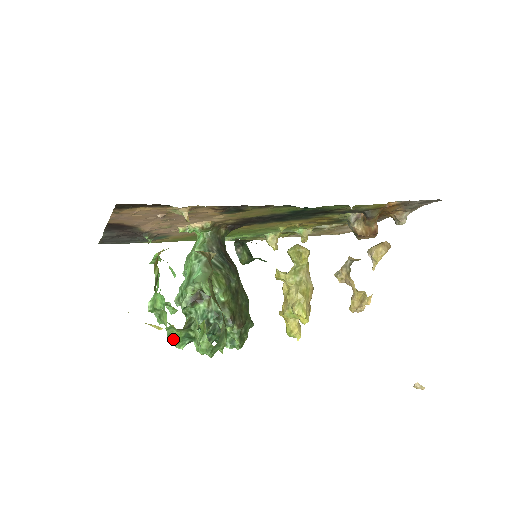
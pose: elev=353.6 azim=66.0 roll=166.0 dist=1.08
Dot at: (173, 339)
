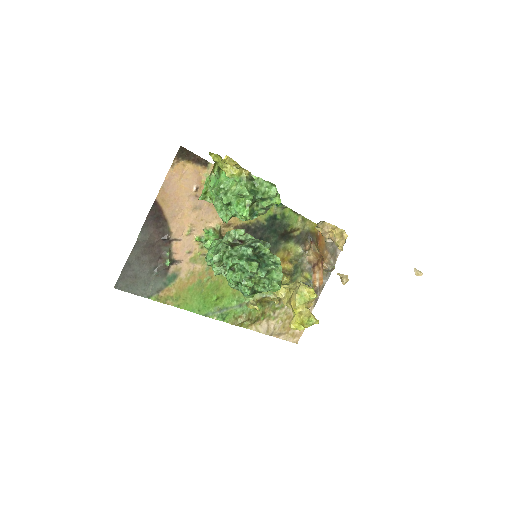
Dot at: (244, 190)
